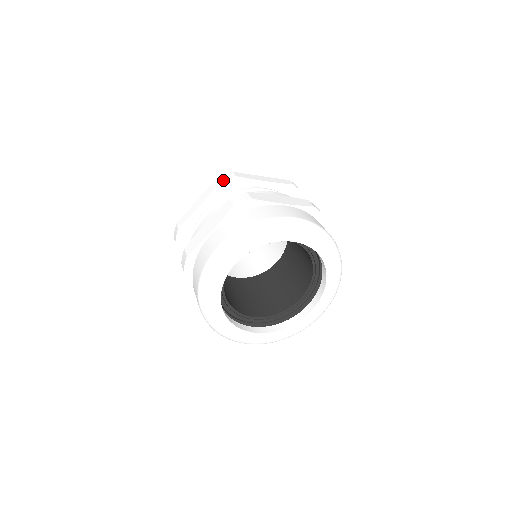
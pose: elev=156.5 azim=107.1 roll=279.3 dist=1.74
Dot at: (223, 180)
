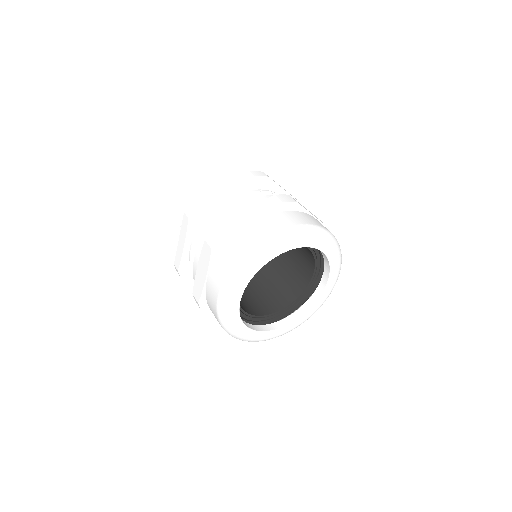
Dot at: (258, 176)
